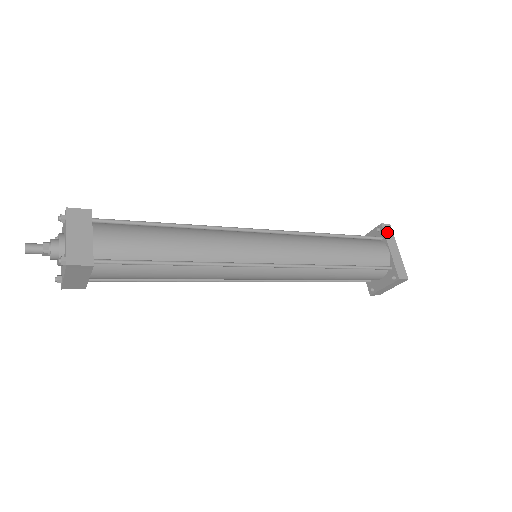
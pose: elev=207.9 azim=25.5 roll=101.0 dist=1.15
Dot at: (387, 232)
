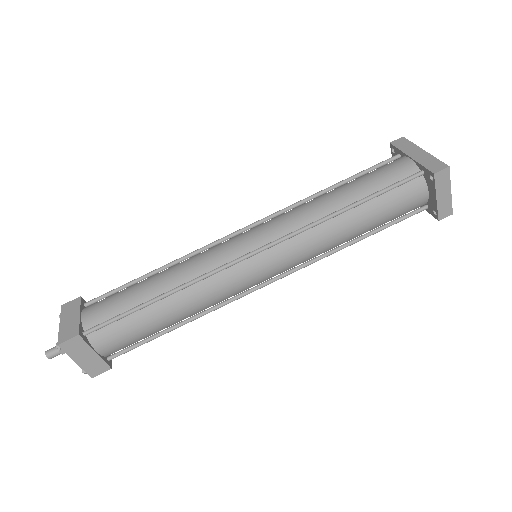
Dot at: (400, 145)
